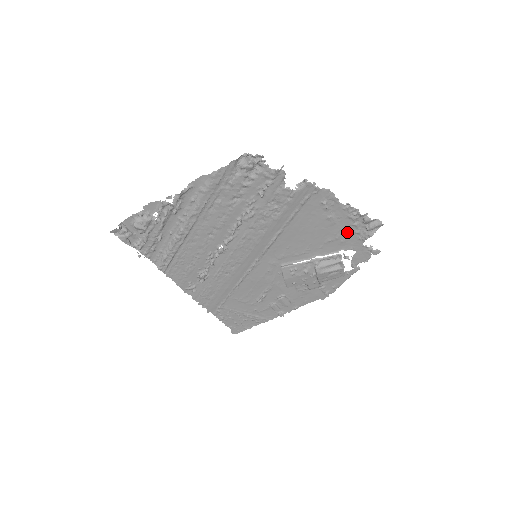
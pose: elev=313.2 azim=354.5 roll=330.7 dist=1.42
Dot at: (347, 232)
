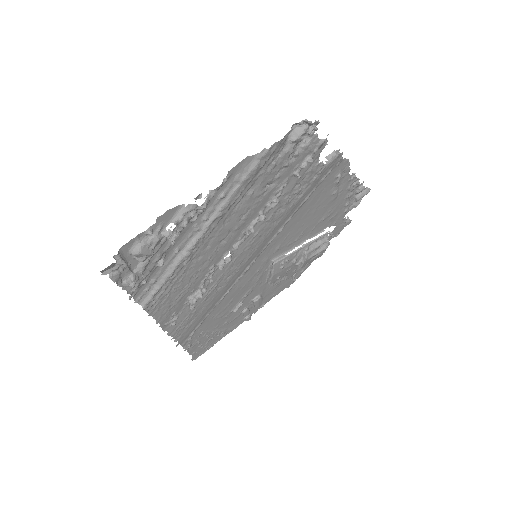
Dot at: (339, 206)
